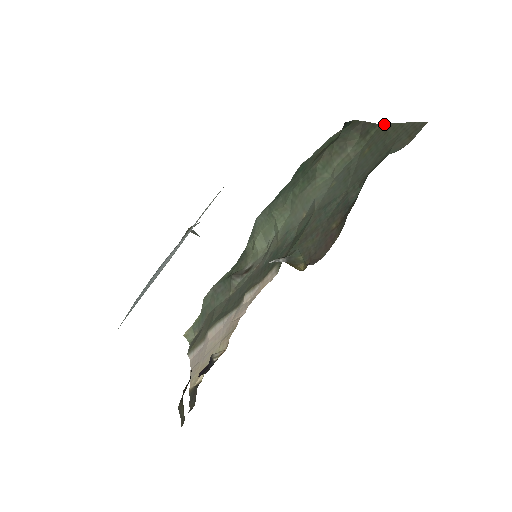
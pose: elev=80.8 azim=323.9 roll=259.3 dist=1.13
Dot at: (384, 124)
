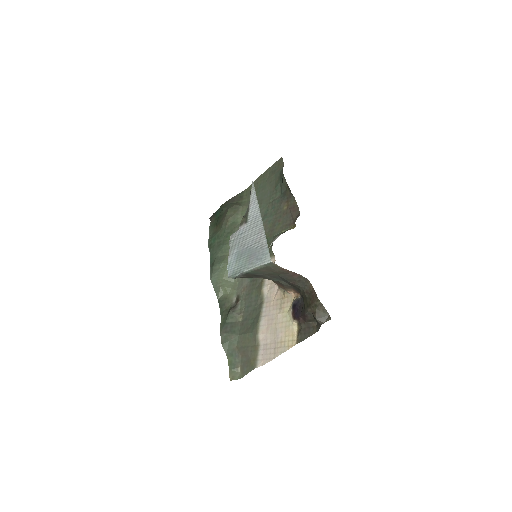
Dot at: (249, 186)
